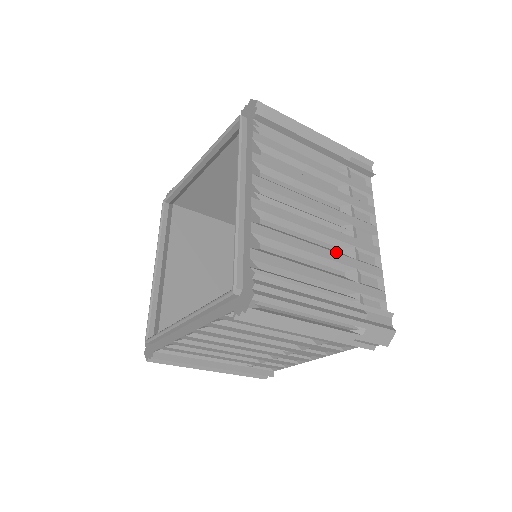
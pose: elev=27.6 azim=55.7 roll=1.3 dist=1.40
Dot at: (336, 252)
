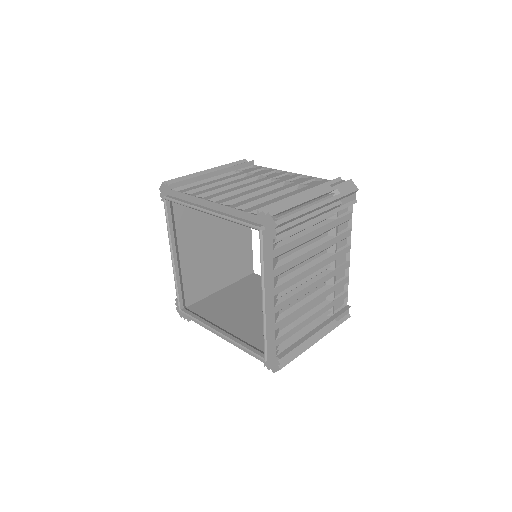
Dot at: (322, 292)
